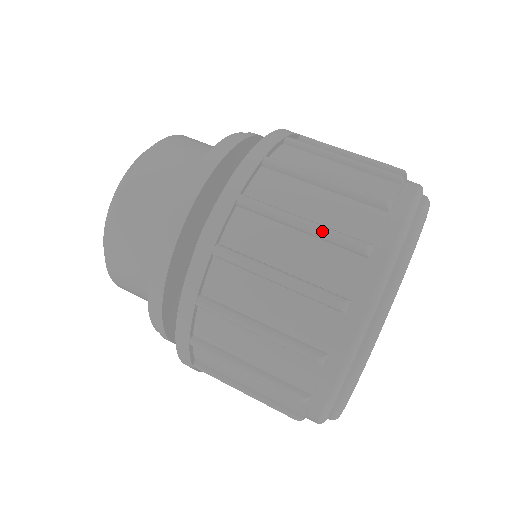
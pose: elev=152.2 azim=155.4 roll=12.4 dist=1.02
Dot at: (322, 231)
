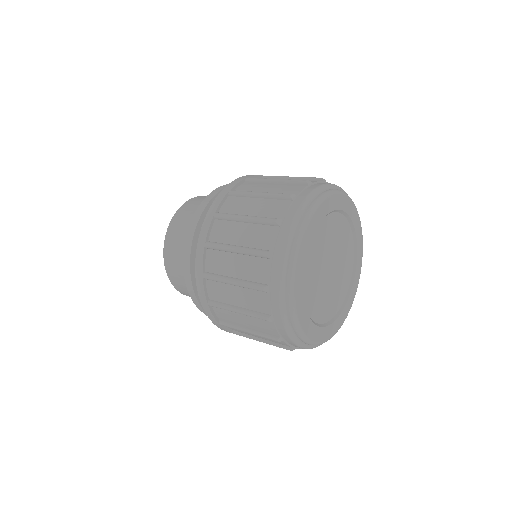
Dot at: (245, 251)
